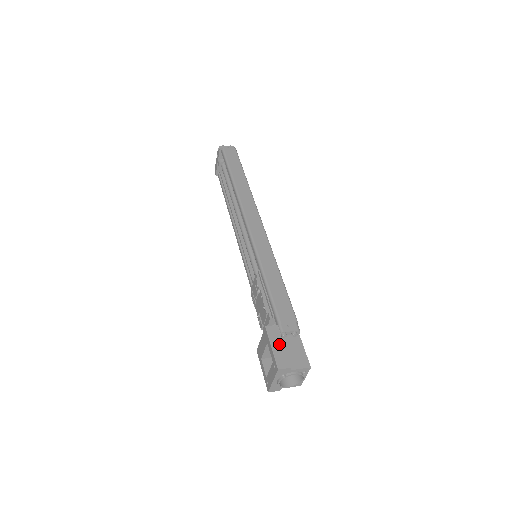
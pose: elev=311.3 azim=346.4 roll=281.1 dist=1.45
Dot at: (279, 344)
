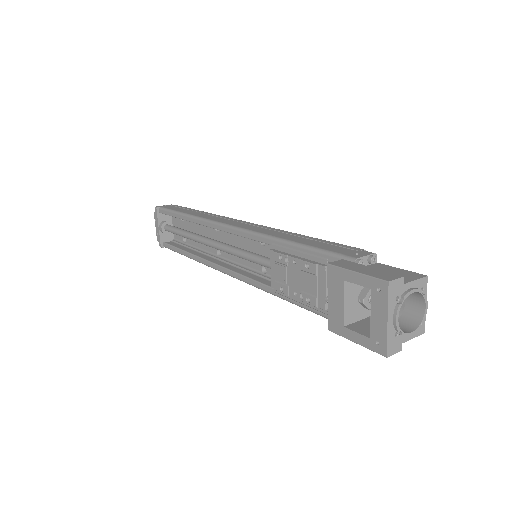
Dot at: (363, 268)
